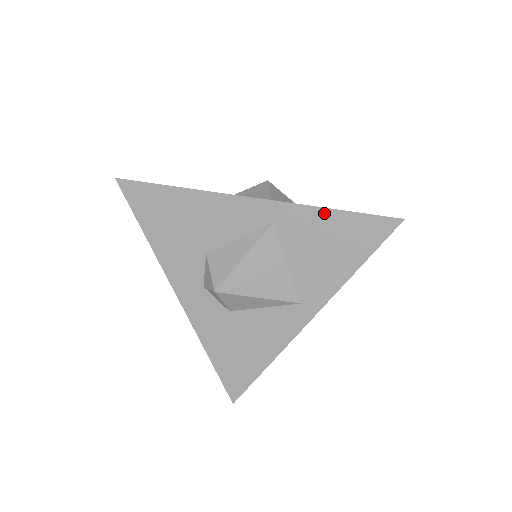
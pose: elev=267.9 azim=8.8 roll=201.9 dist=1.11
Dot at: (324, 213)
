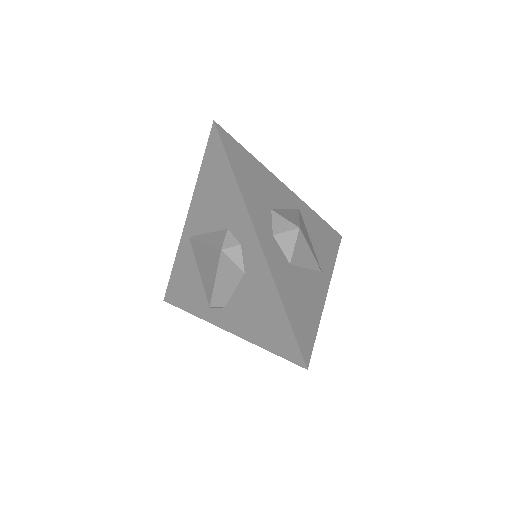
Dot at: (317, 216)
